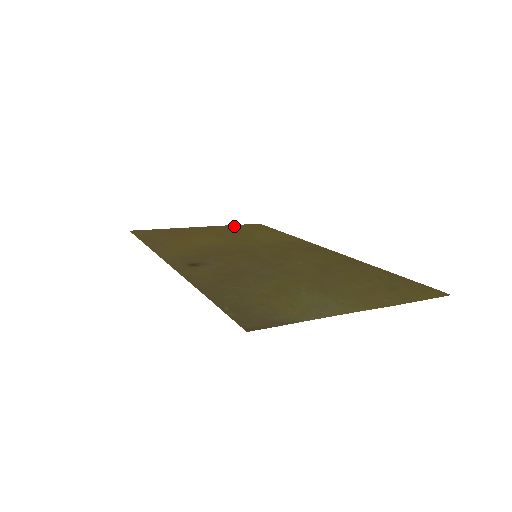
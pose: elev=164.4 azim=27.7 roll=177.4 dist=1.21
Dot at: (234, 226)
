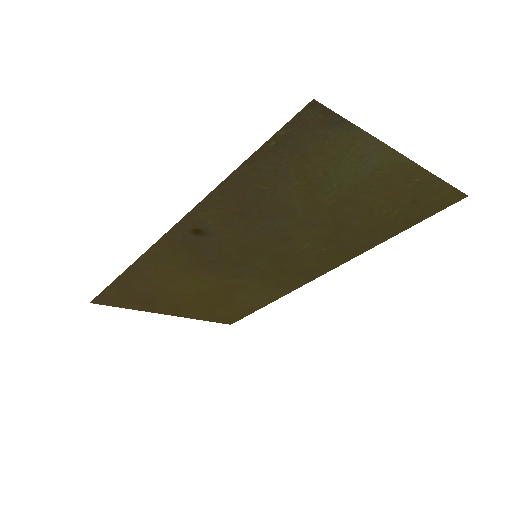
Dot at: (206, 317)
